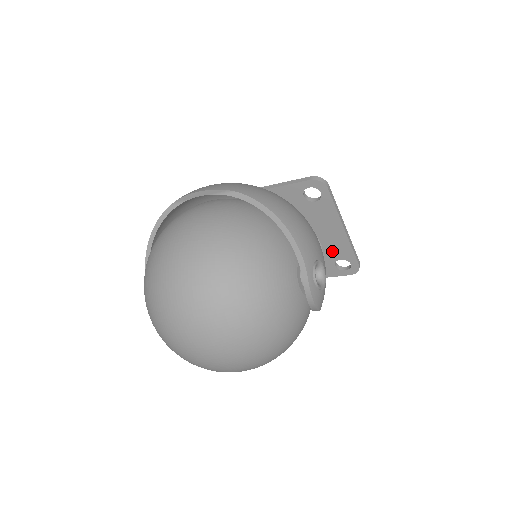
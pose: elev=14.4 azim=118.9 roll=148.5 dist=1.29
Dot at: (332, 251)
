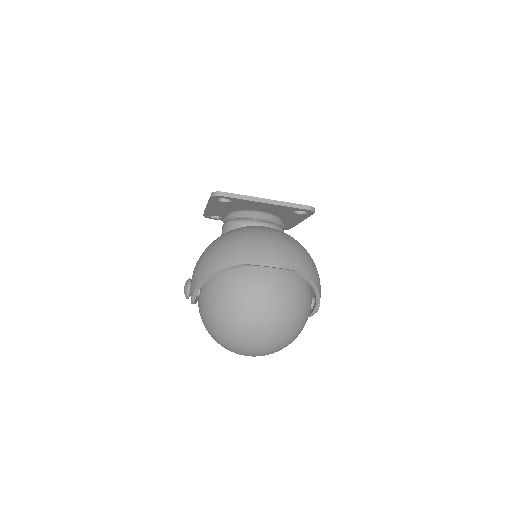
Dot at: occluded
